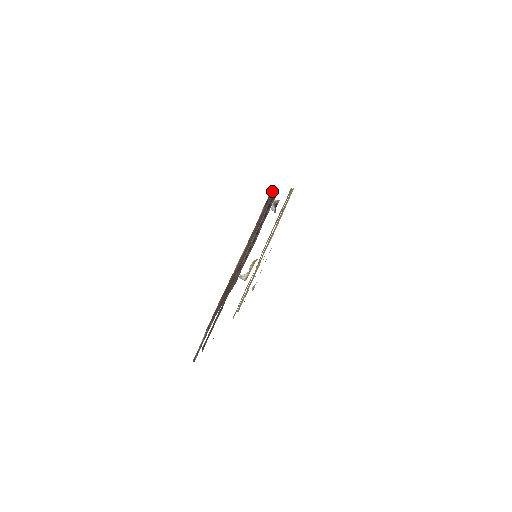
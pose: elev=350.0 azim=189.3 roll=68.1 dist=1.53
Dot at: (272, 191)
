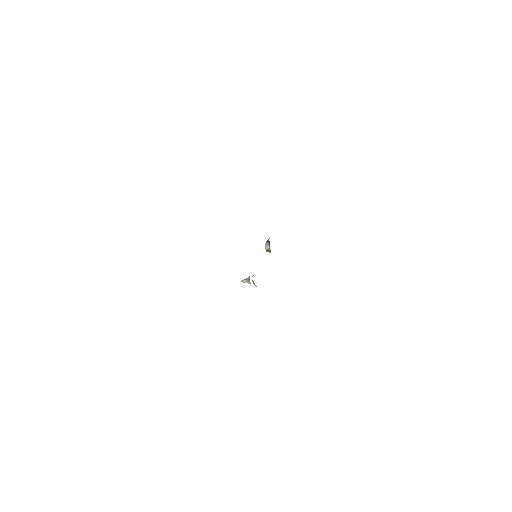
Dot at: occluded
